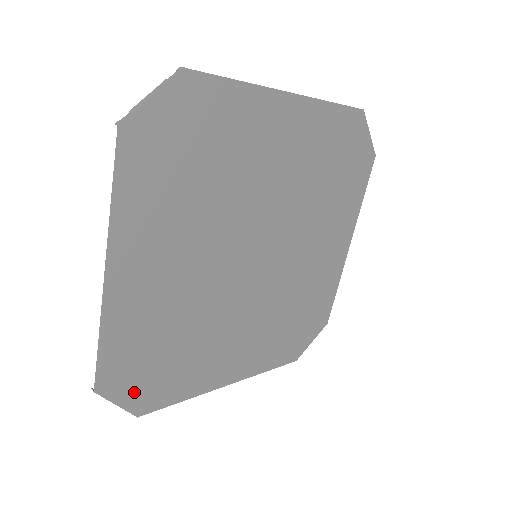
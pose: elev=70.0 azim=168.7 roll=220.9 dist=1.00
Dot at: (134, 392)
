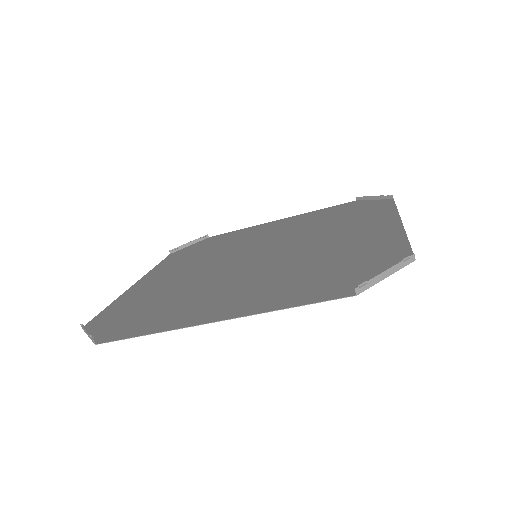
Dot at: (105, 326)
